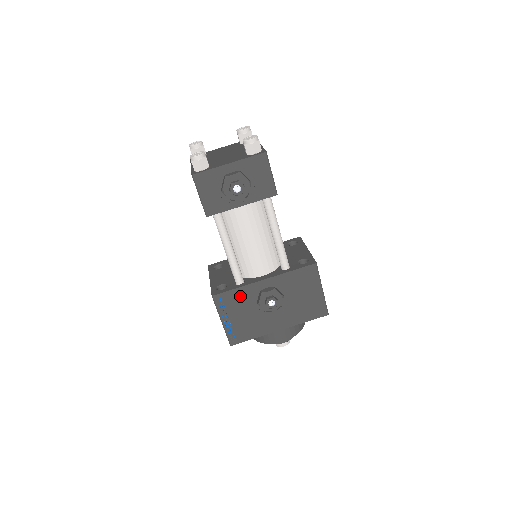
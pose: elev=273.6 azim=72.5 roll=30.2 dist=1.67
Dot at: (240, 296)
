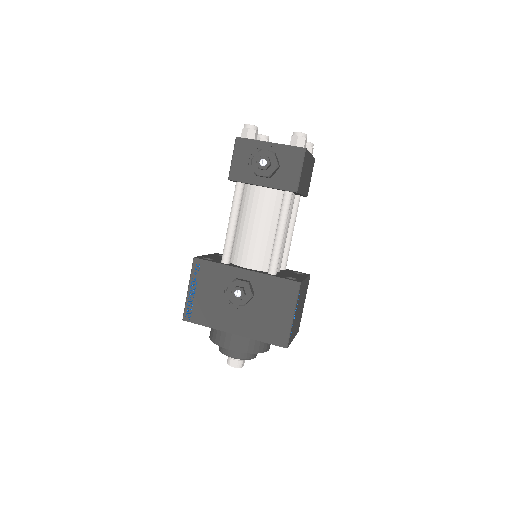
Dot at: (217, 273)
